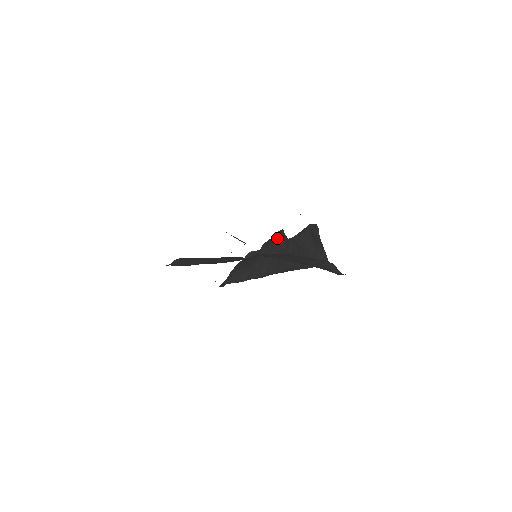
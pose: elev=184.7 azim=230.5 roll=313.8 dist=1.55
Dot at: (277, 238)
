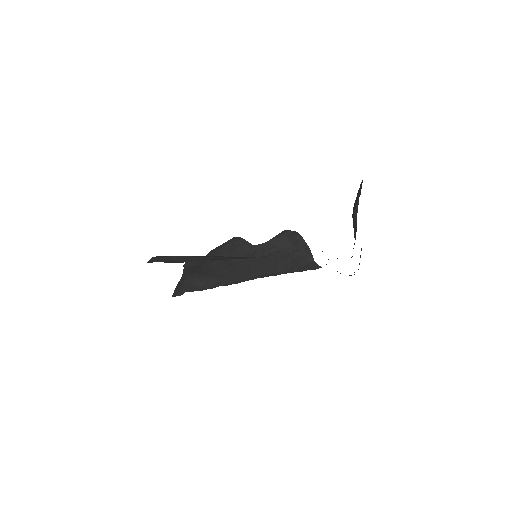
Dot at: (235, 245)
